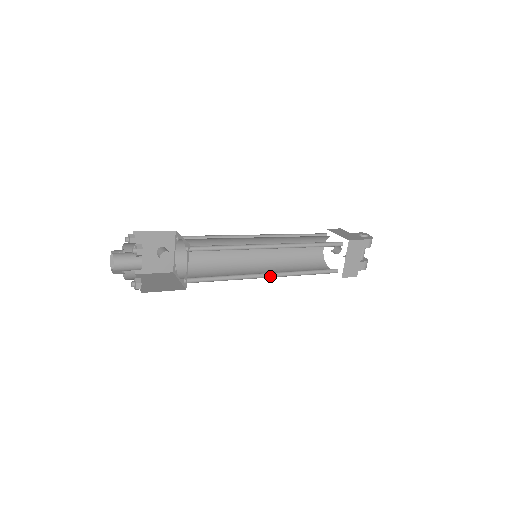
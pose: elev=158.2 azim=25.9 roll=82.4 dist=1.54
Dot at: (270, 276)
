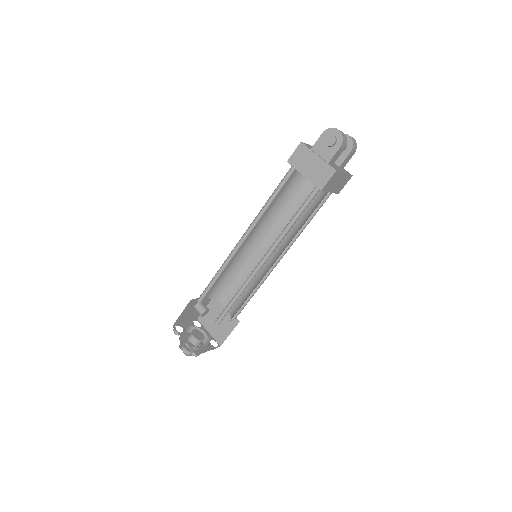
Dot at: (280, 256)
